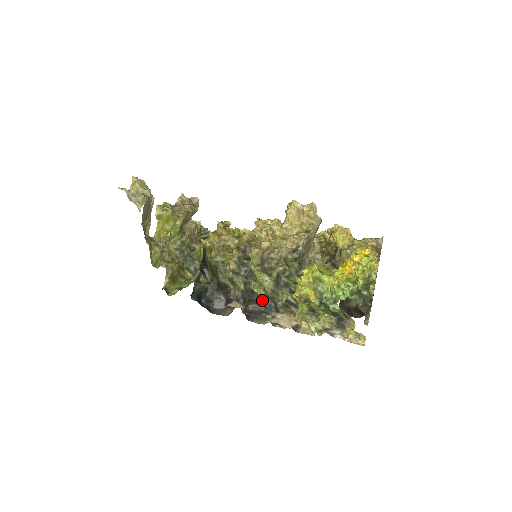
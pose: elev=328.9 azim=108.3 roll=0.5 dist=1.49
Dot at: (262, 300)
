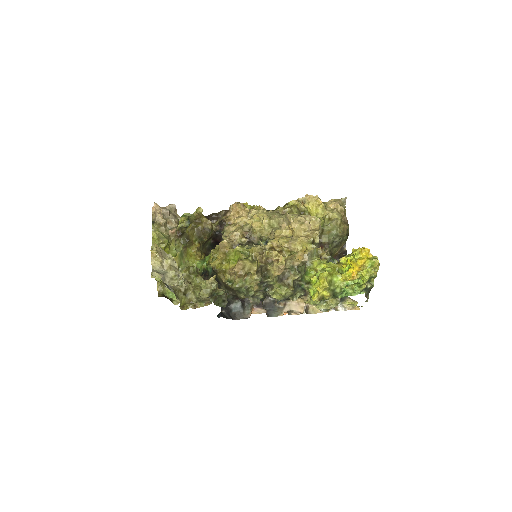
Dot at: occluded
